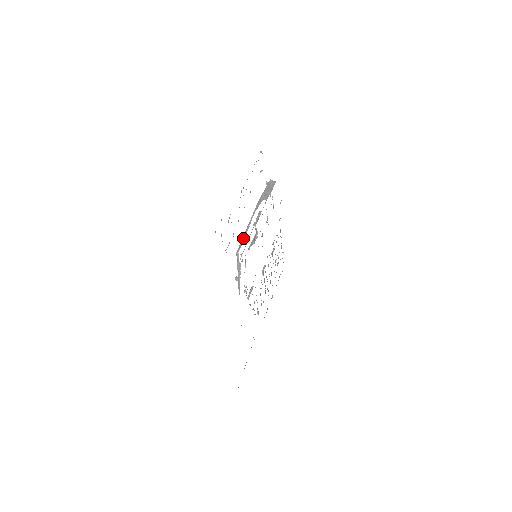
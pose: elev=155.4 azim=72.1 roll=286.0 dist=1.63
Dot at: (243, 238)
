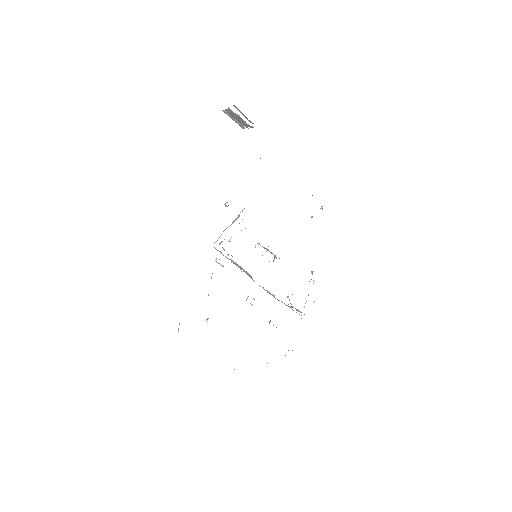
Dot at: occluded
